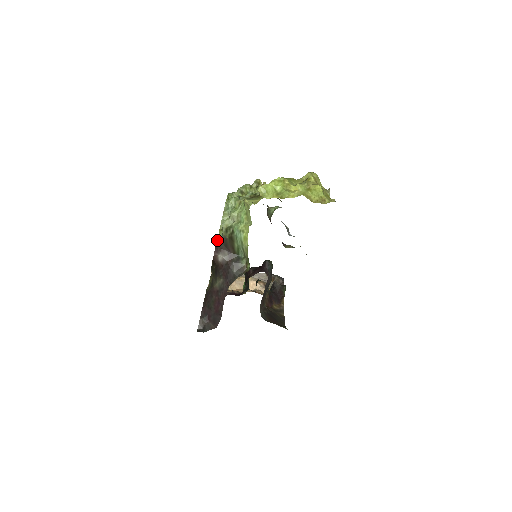
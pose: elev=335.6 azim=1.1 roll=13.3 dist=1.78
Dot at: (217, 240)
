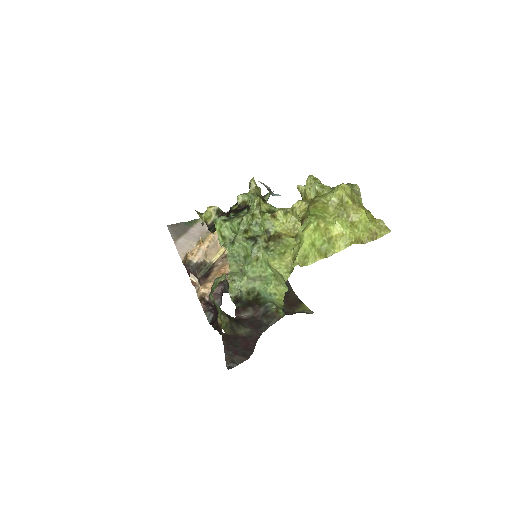
Dot at: (229, 293)
